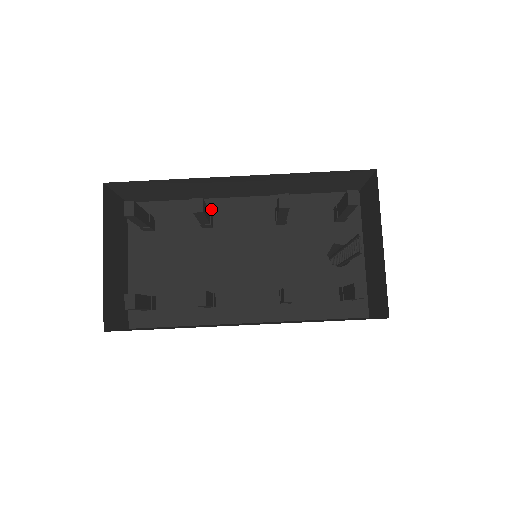
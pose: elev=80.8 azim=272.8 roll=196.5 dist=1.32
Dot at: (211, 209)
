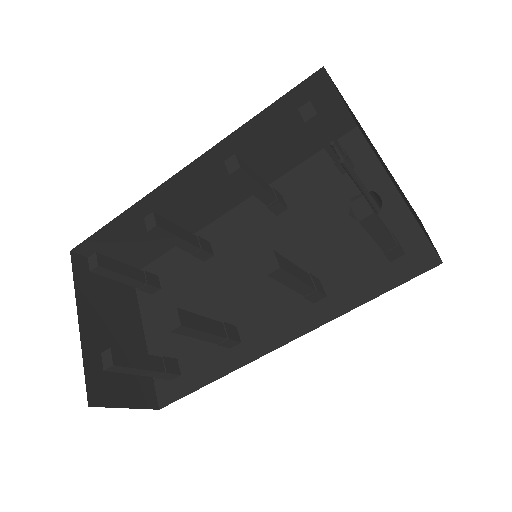
Dot at: (207, 238)
